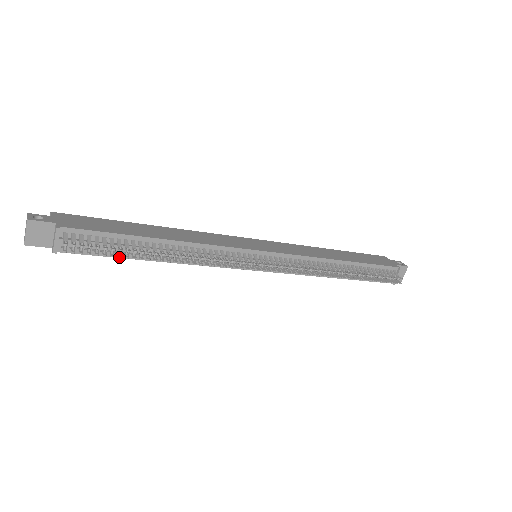
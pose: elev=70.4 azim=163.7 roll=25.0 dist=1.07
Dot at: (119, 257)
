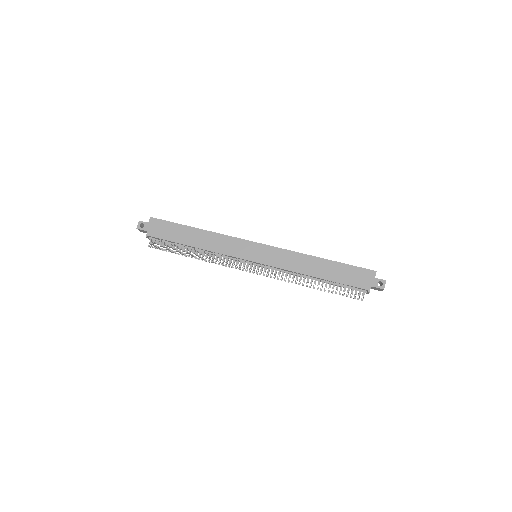
Dot at: occluded
